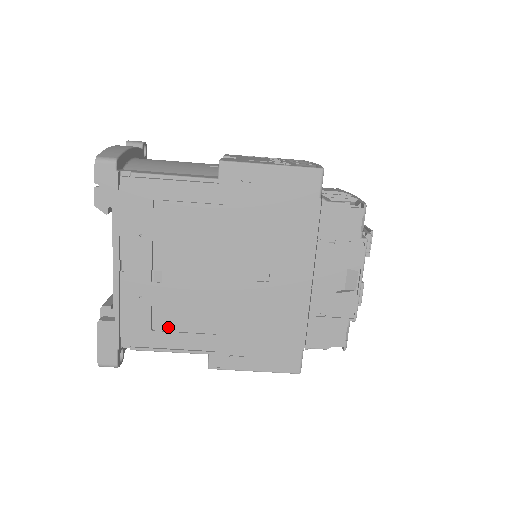
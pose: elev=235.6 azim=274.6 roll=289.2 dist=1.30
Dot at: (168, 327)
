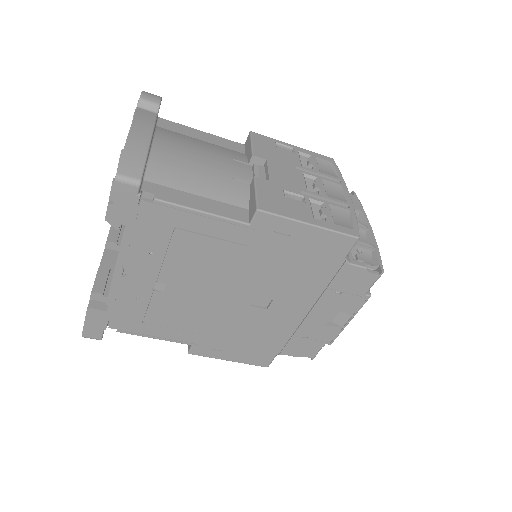
Dot at: (159, 323)
